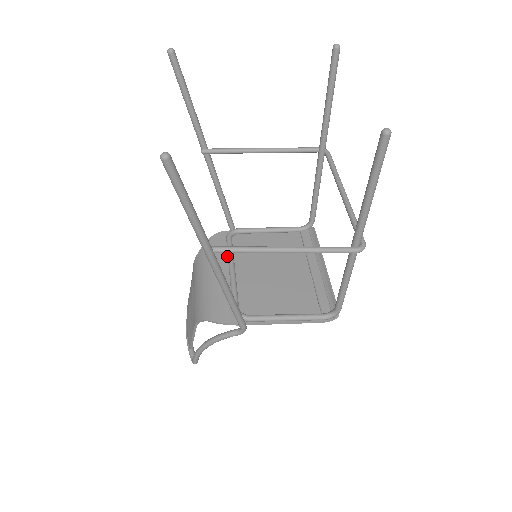
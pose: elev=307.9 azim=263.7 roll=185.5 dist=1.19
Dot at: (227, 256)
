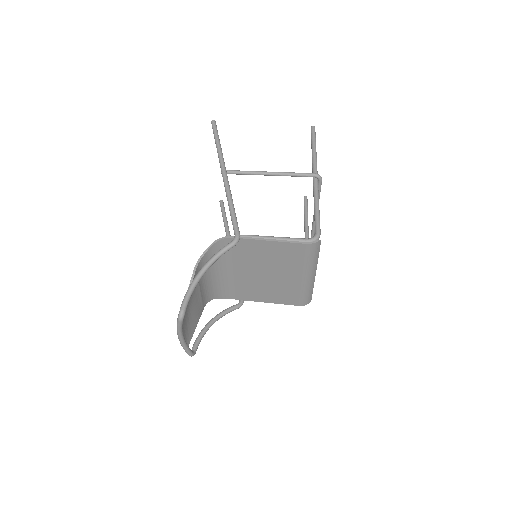
Dot at: (233, 281)
